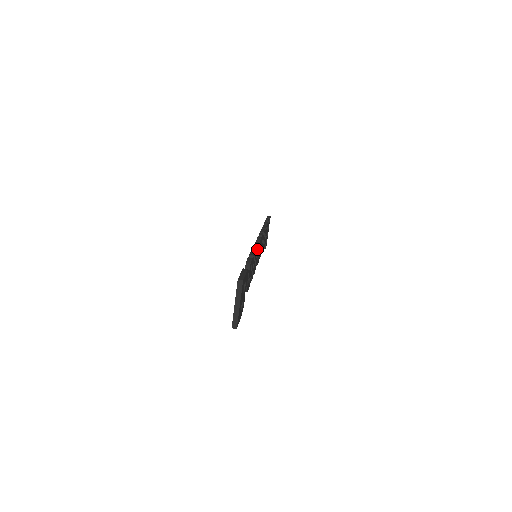
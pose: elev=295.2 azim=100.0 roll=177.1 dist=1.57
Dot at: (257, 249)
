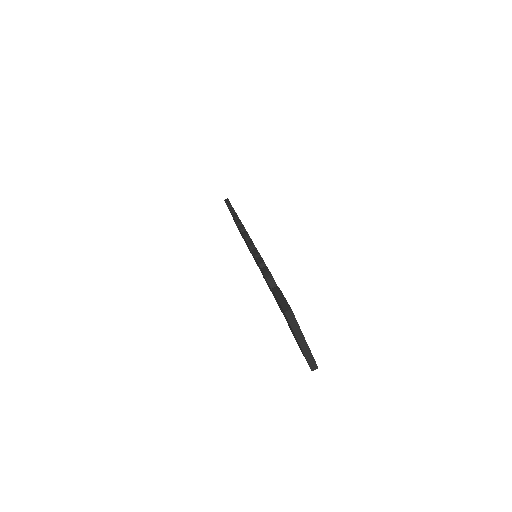
Dot at: occluded
